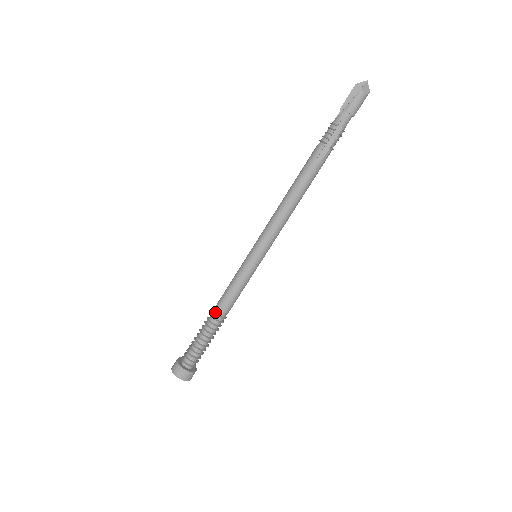
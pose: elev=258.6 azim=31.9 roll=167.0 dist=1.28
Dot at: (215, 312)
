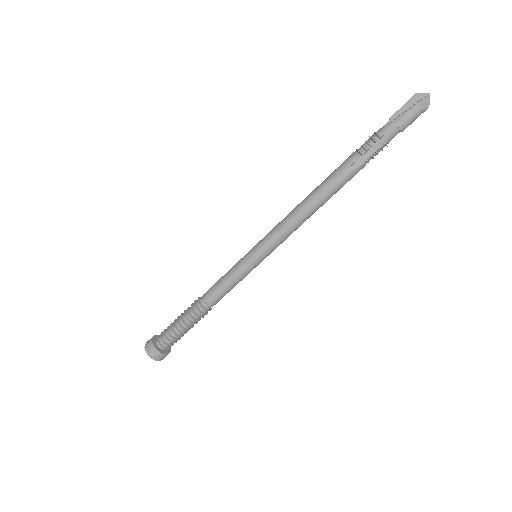
Dot at: (200, 302)
